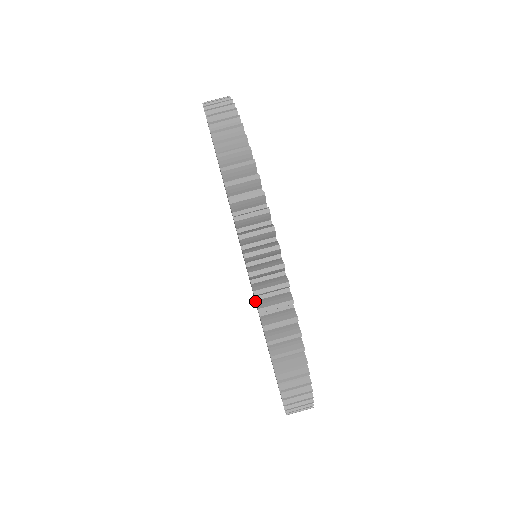
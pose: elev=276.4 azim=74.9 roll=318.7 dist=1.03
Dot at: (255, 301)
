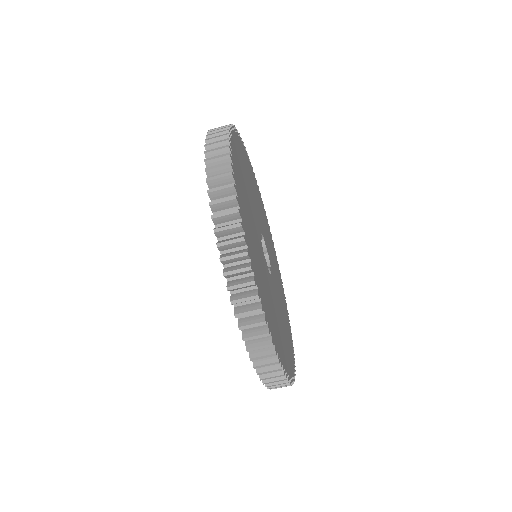
Dot at: occluded
